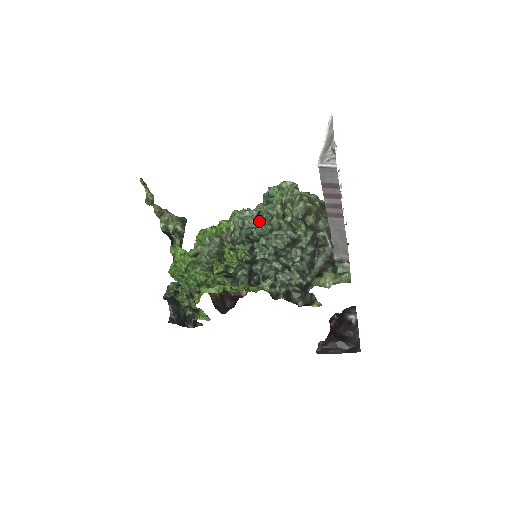
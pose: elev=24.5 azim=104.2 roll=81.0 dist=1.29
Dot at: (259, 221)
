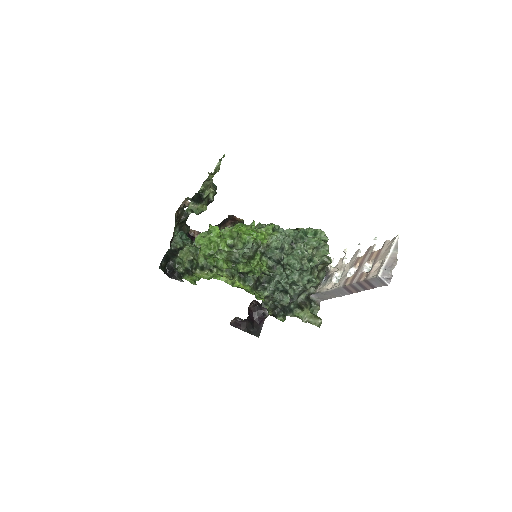
Dot at: (292, 252)
